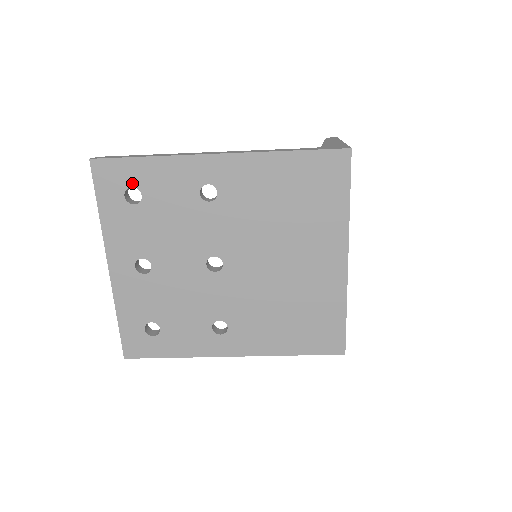
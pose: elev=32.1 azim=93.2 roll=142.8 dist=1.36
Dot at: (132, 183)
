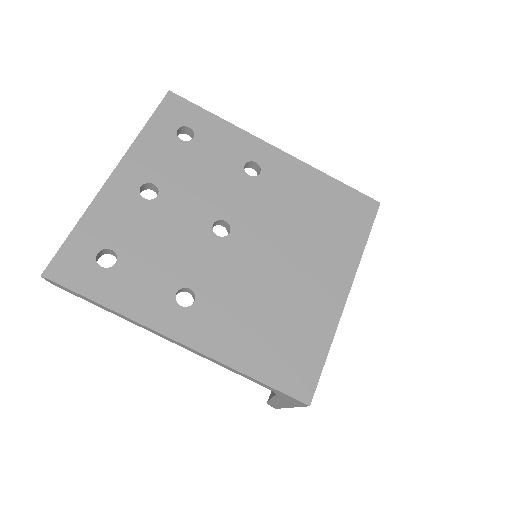
Dot at: (192, 125)
